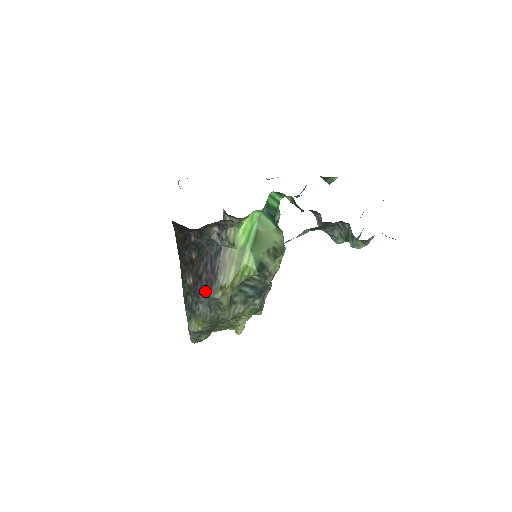
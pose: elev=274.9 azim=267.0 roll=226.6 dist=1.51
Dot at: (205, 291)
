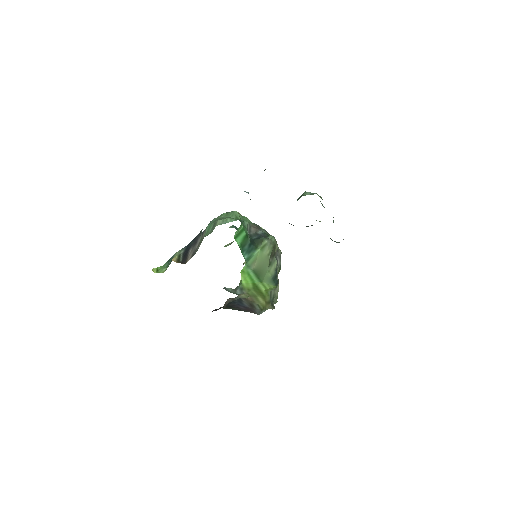
Dot at: occluded
